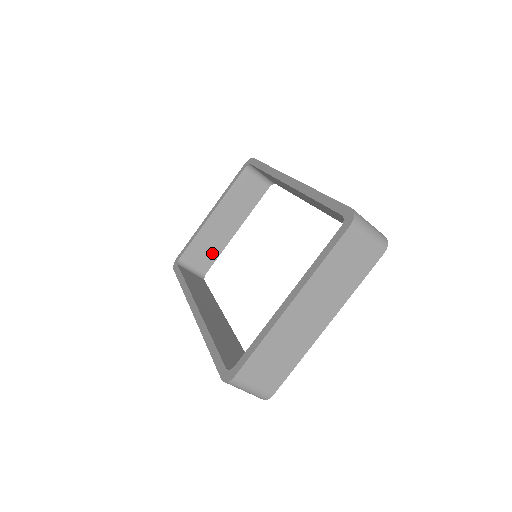
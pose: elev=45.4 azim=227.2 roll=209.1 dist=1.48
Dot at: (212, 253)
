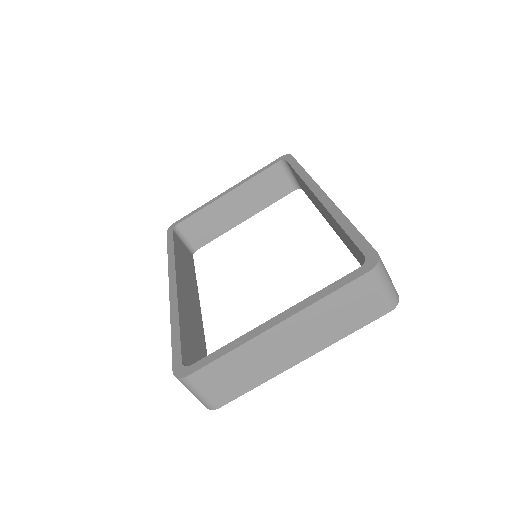
Dot at: (211, 232)
